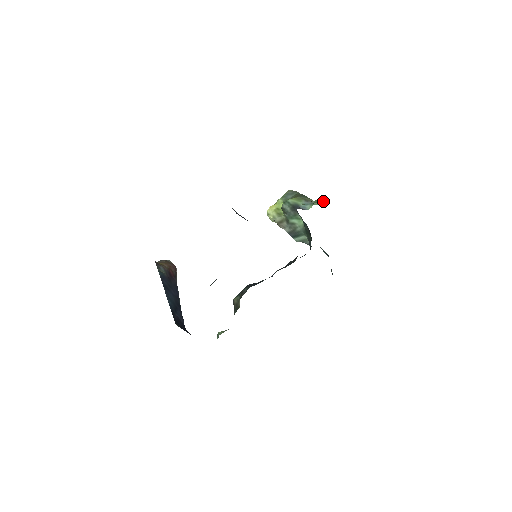
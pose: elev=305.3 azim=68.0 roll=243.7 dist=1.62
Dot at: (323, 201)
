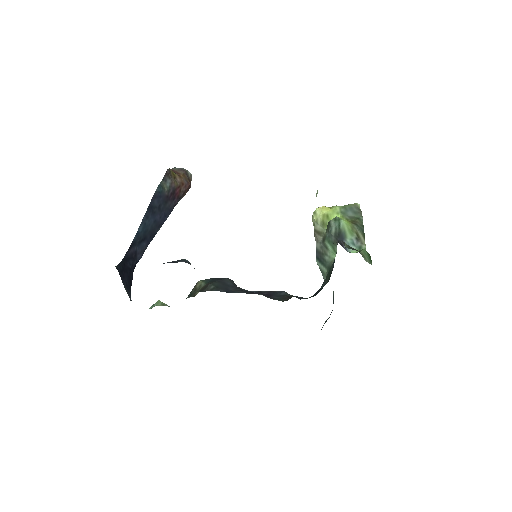
Dot at: occluded
